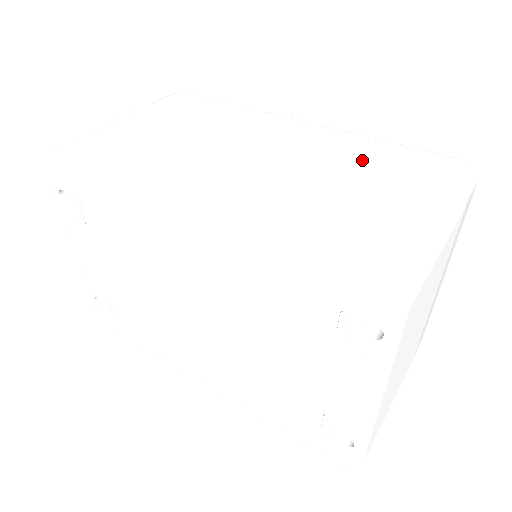
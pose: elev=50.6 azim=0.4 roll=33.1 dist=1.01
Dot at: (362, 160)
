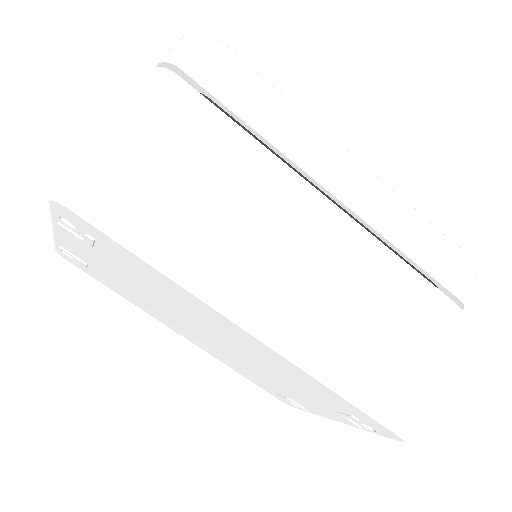
Dot at: (403, 255)
